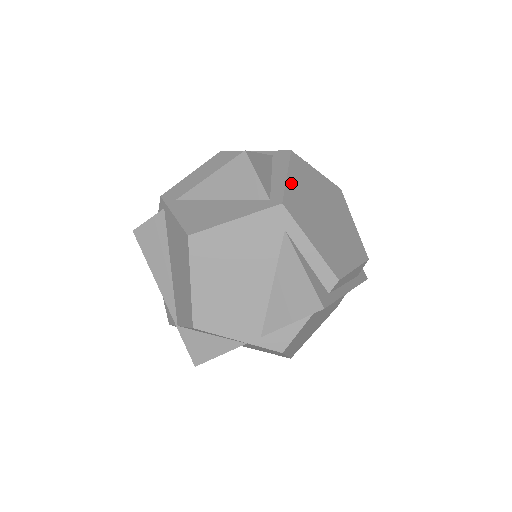
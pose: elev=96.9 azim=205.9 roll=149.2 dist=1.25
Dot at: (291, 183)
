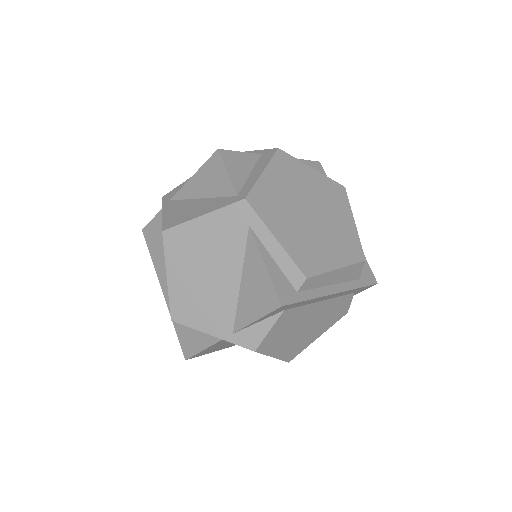
Dot at: (266, 179)
